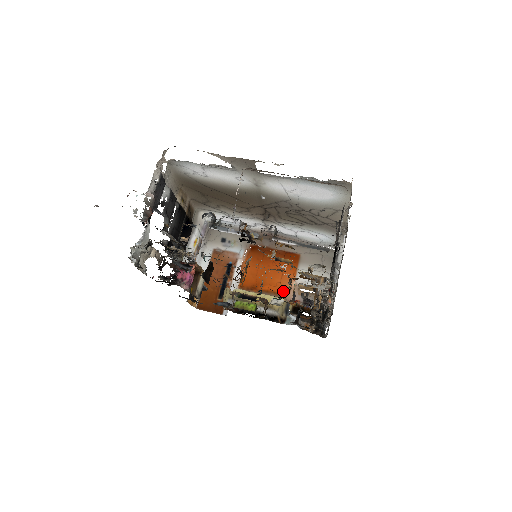
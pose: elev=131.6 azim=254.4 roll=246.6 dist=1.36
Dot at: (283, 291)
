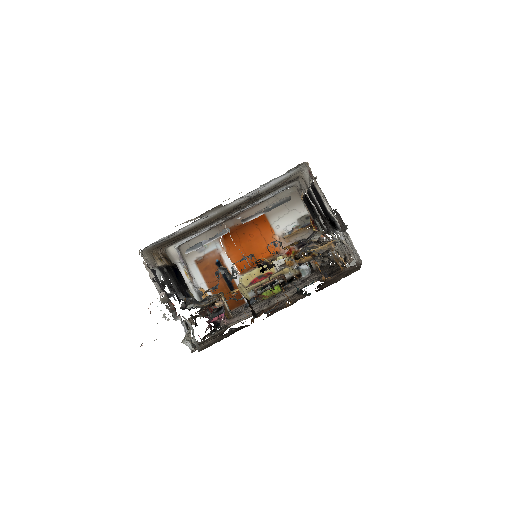
Dot at: (275, 250)
